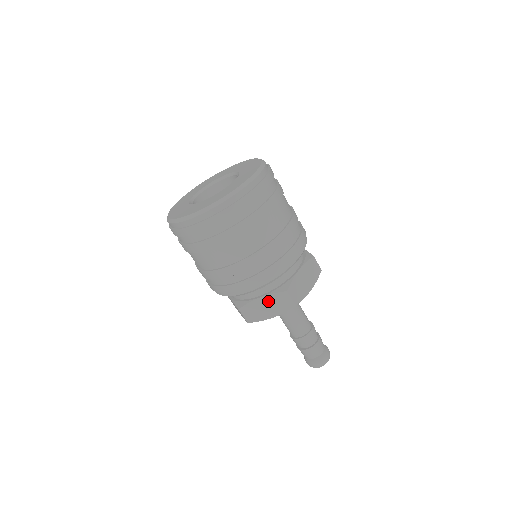
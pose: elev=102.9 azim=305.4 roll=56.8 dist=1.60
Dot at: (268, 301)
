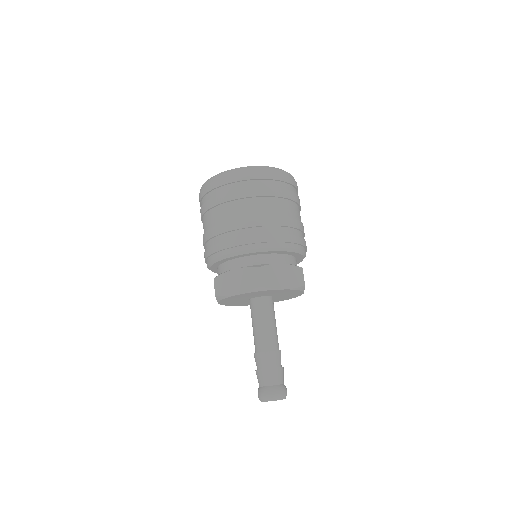
Dot at: (239, 275)
